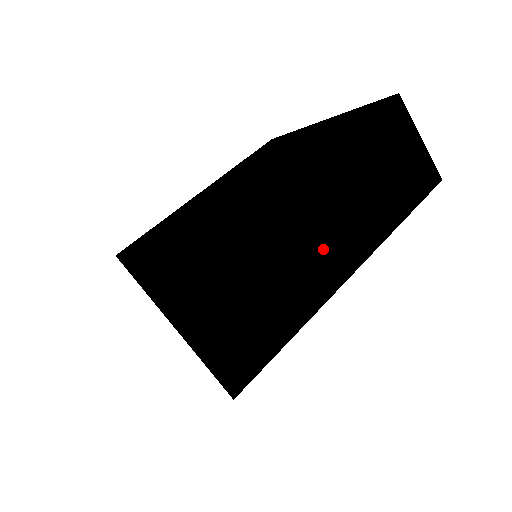
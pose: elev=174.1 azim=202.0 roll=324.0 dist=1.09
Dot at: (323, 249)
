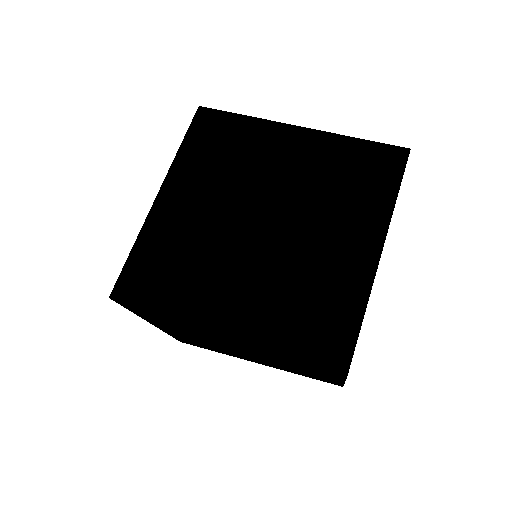
Dot at: occluded
